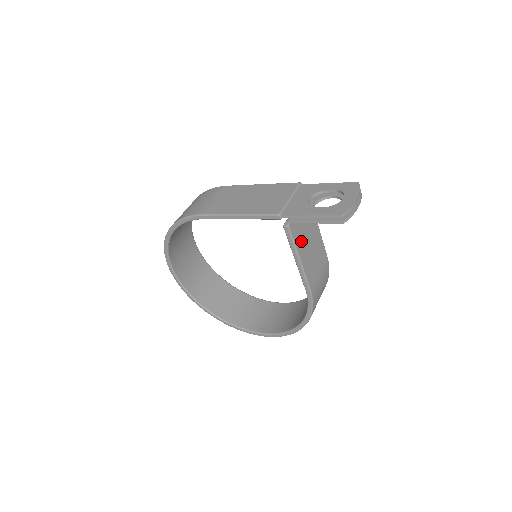
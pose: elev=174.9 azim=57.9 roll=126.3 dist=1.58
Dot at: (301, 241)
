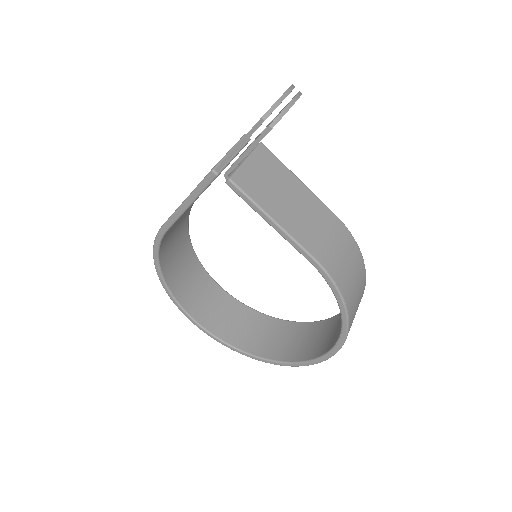
Dot at: (266, 197)
